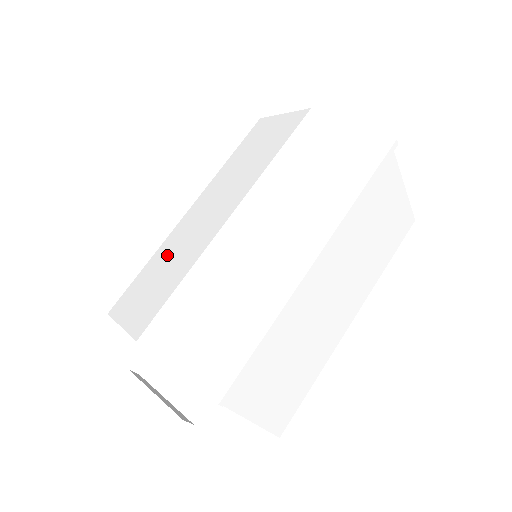
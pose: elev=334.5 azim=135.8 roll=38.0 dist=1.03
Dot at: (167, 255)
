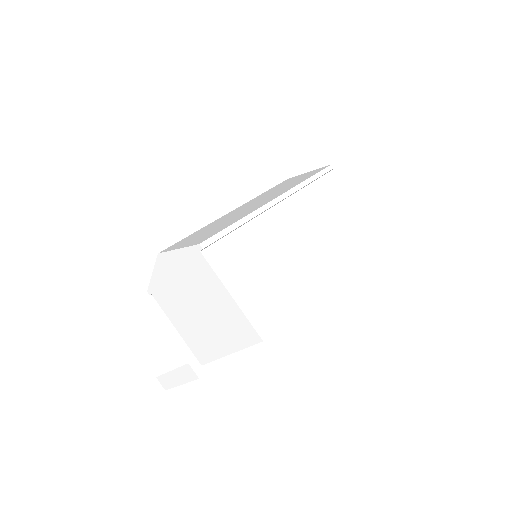
Dot at: occluded
